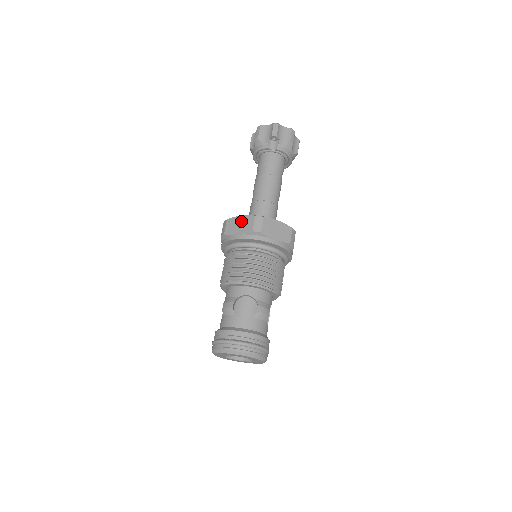
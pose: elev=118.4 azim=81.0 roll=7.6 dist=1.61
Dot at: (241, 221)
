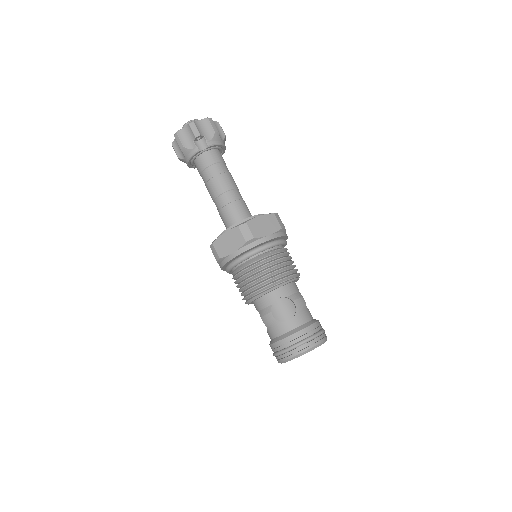
Dot at: (228, 238)
